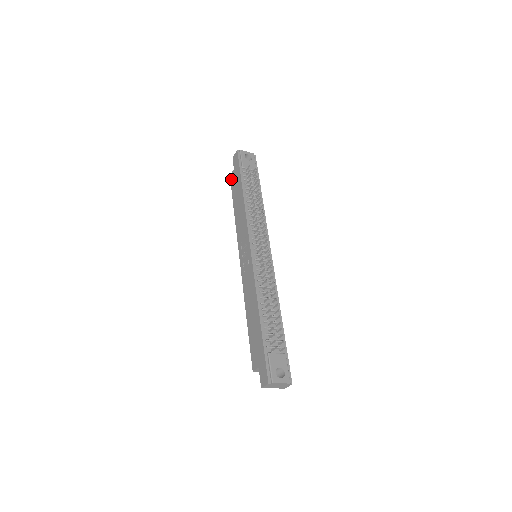
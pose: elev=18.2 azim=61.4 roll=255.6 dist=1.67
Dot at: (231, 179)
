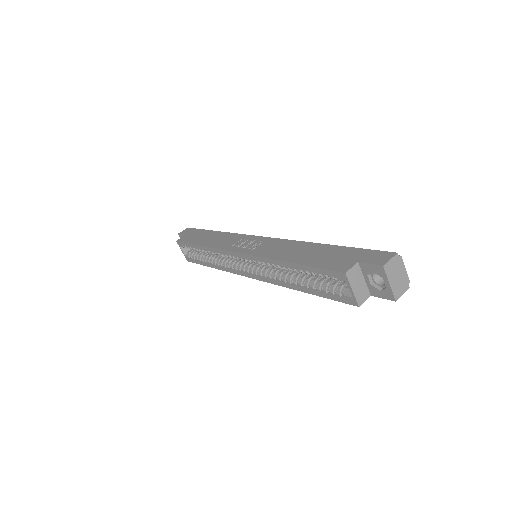
Dot at: (182, 240)
